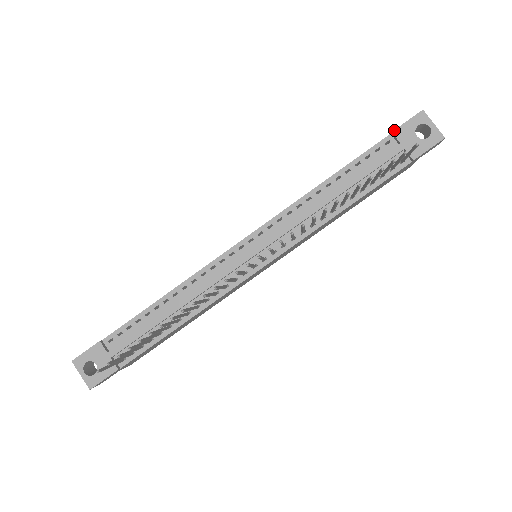
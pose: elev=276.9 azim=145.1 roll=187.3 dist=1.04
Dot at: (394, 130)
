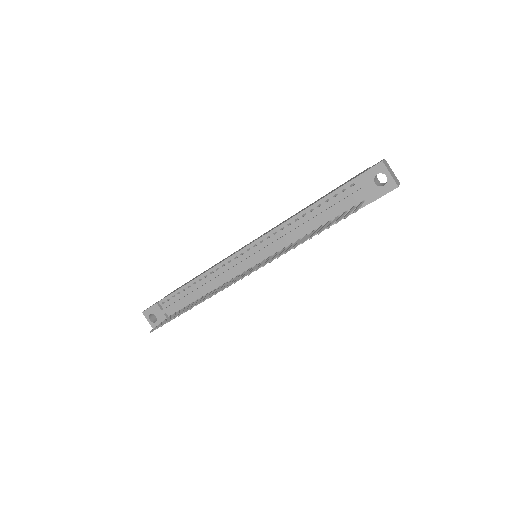
Dot at: (356, 177)
